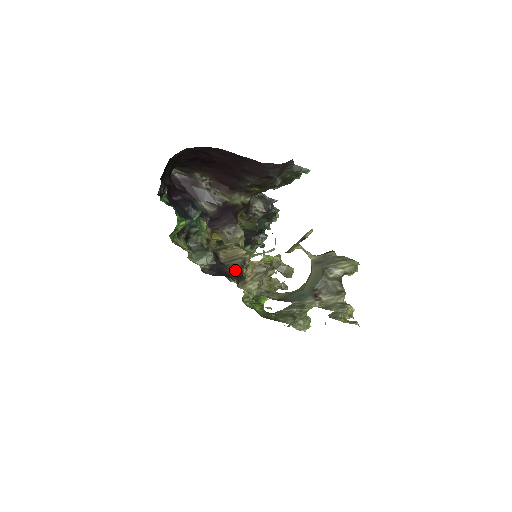
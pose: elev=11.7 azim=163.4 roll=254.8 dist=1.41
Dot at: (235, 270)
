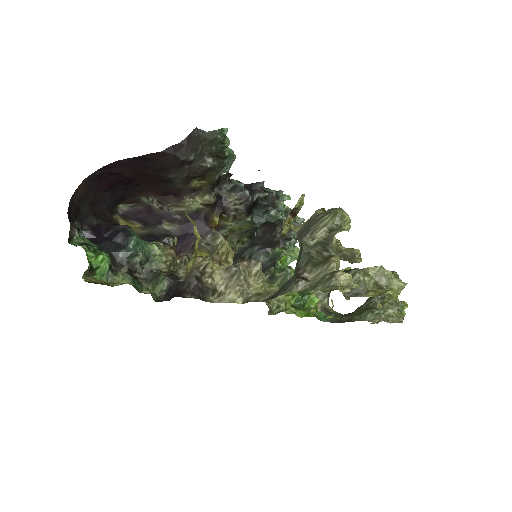
Dot at: (188, 285)
